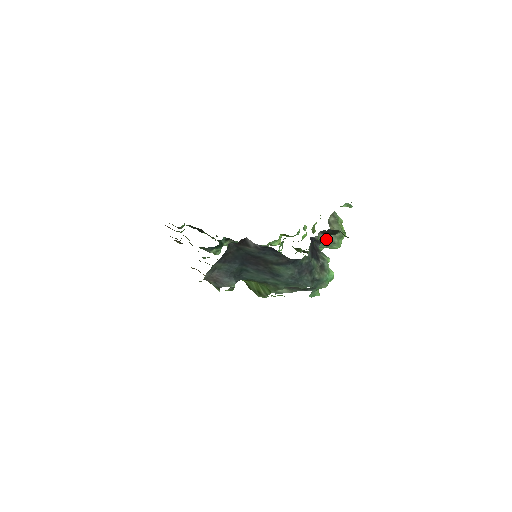
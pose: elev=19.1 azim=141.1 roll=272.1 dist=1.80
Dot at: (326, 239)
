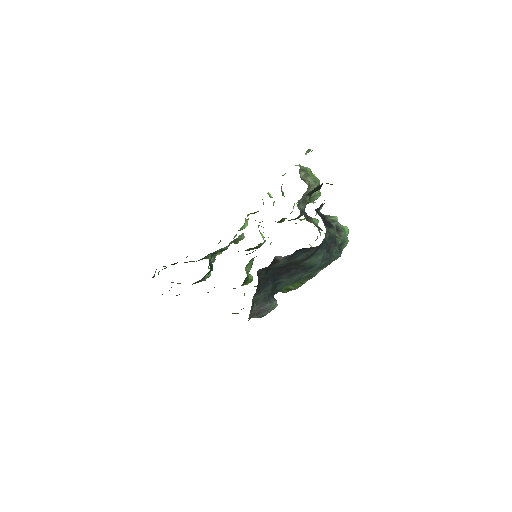
Dot at: occluded
